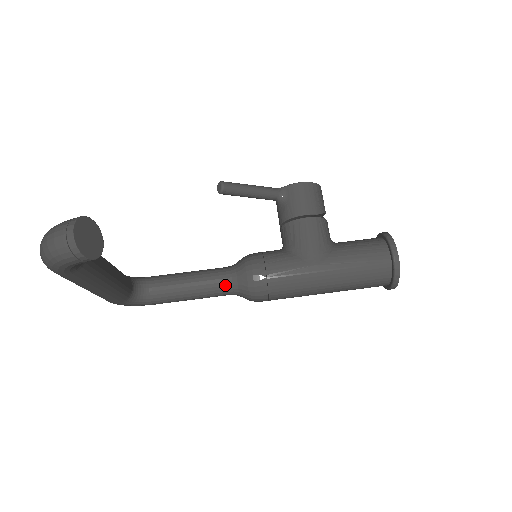
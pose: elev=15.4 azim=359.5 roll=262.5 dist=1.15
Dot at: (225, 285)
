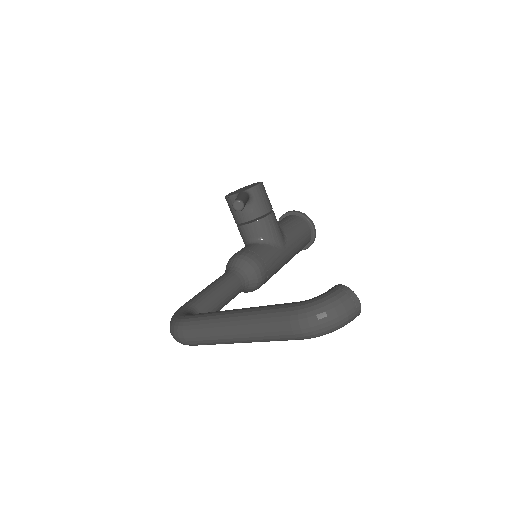
Dot at: (241, 288)
